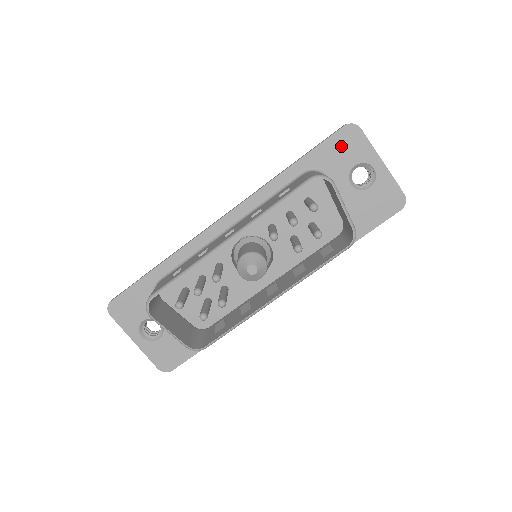
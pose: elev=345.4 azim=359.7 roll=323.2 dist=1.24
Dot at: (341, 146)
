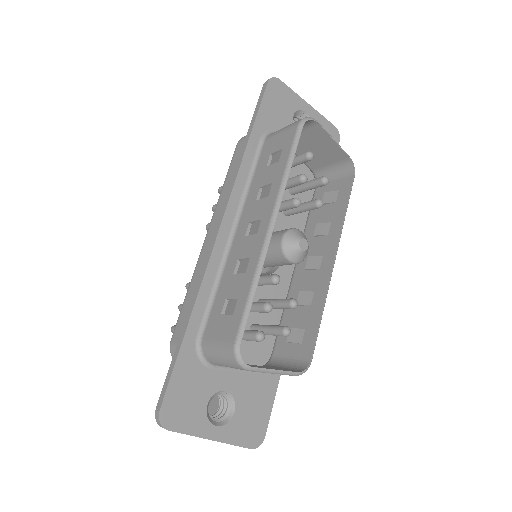
Dot at: (275, 102)
